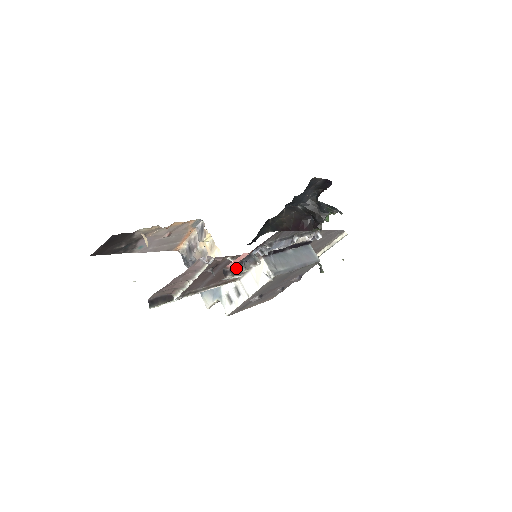
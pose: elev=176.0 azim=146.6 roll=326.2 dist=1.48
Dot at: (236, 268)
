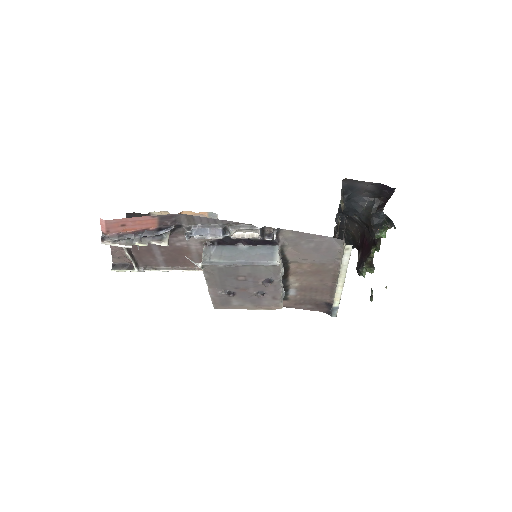
Dot at: (121, 237)
